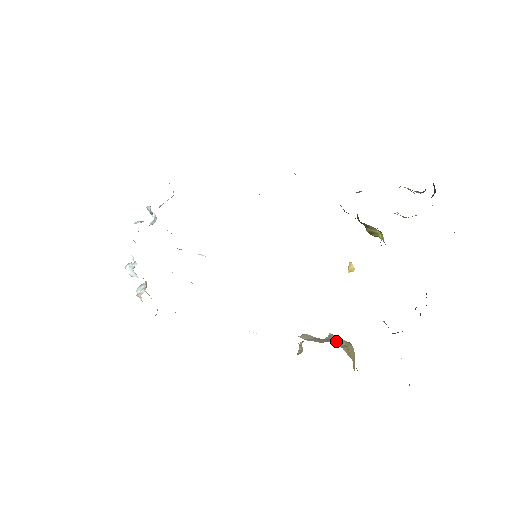
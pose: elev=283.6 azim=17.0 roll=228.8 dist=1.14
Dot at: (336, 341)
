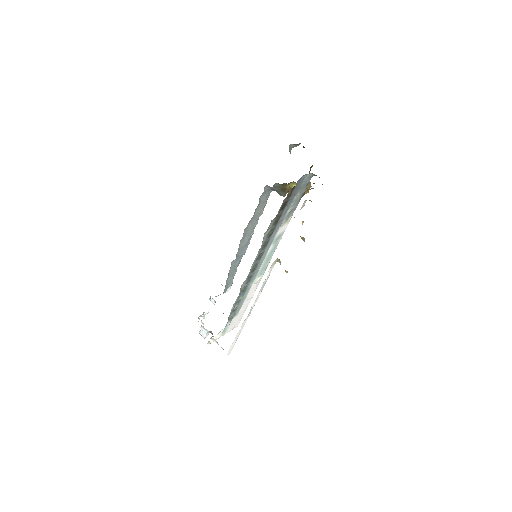
Dot at: occluded
